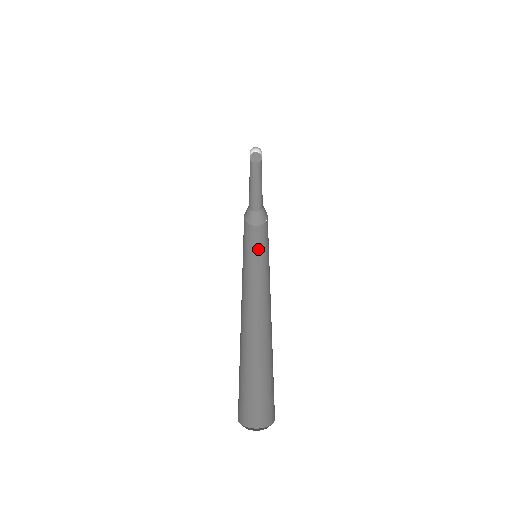
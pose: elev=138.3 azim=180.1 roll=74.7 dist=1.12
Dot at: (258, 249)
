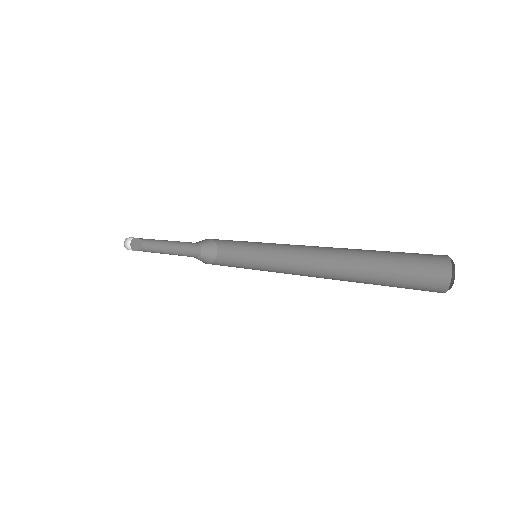
Dot at: occluded
